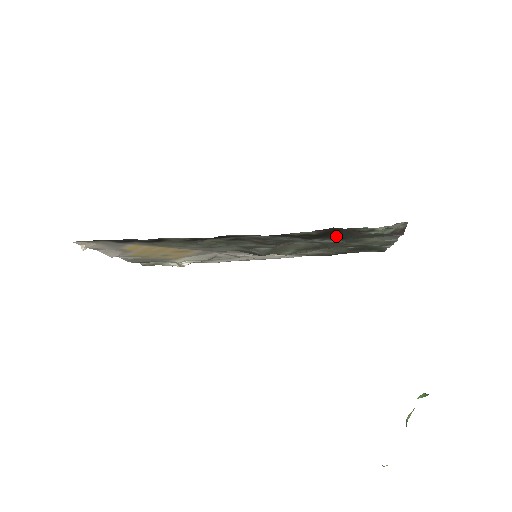
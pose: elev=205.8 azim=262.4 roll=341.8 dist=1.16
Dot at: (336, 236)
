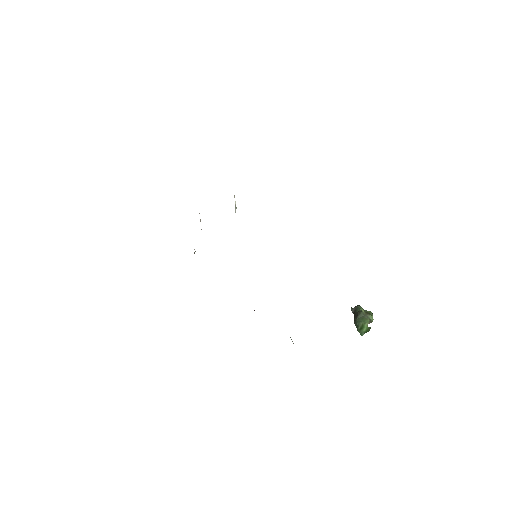
Dot at: occluded
